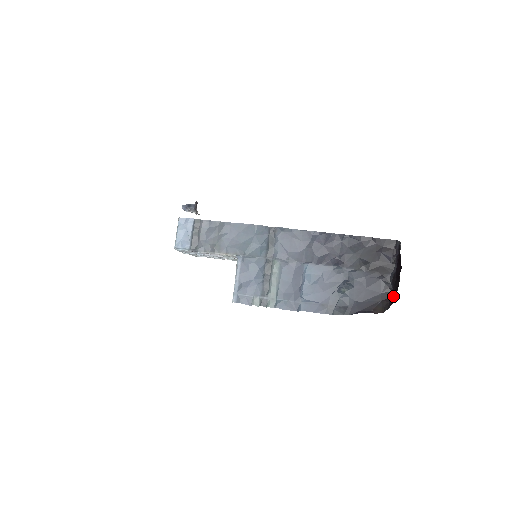
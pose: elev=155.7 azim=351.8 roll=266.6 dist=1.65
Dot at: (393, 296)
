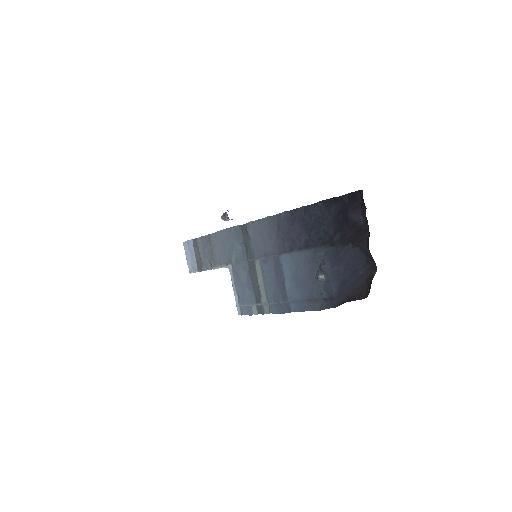
Dot at: (375, 270)
